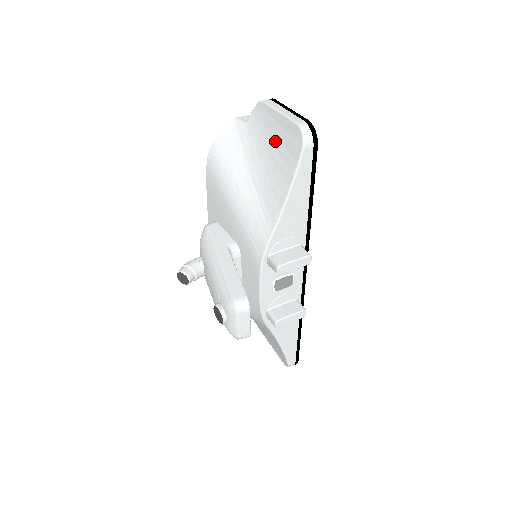
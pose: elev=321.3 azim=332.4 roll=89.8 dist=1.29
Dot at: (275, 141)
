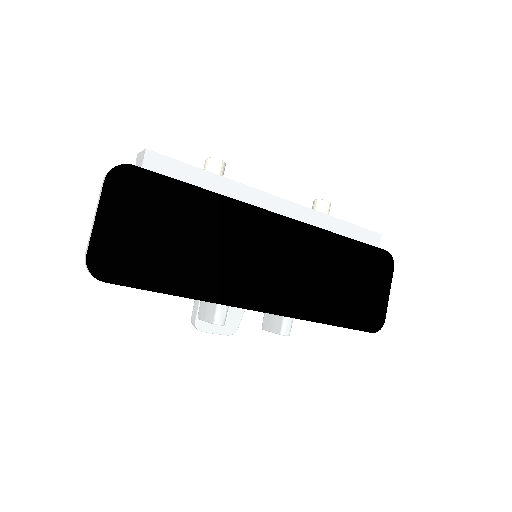
Dot at: occluded
